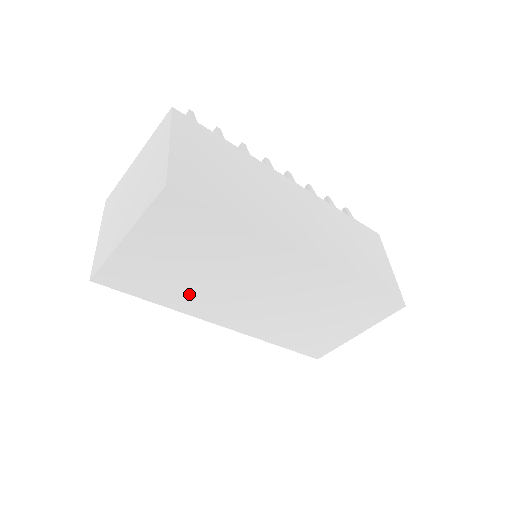
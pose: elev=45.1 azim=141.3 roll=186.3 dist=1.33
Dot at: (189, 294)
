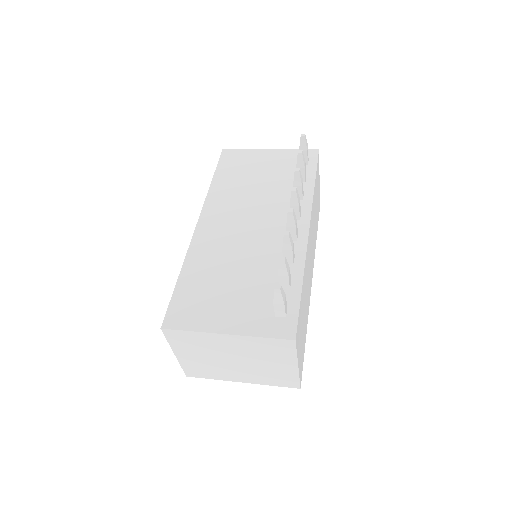
Dot at: occluded
